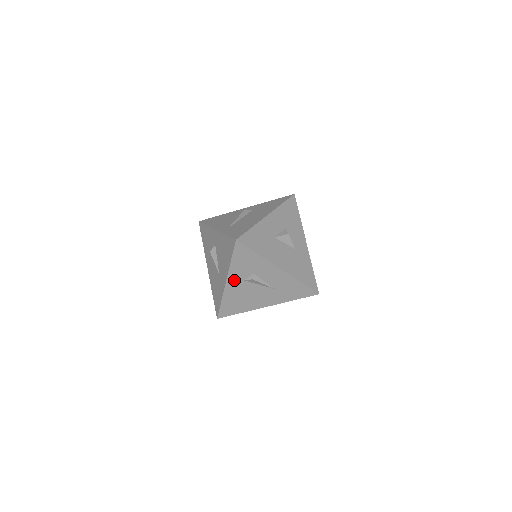
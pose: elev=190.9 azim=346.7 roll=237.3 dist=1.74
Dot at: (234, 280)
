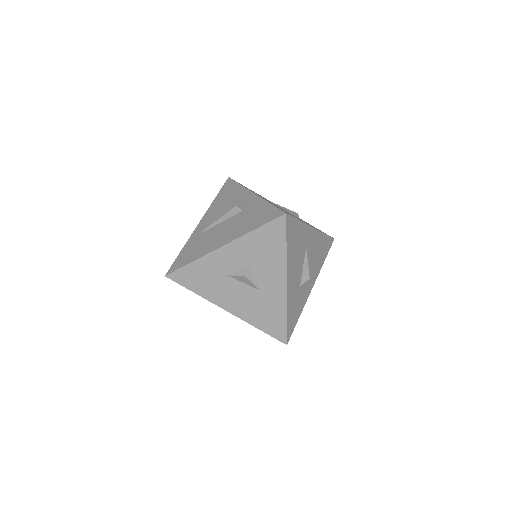
Dot at: occluded
